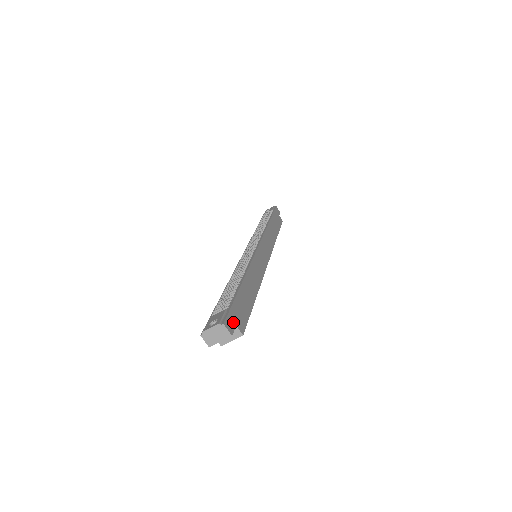
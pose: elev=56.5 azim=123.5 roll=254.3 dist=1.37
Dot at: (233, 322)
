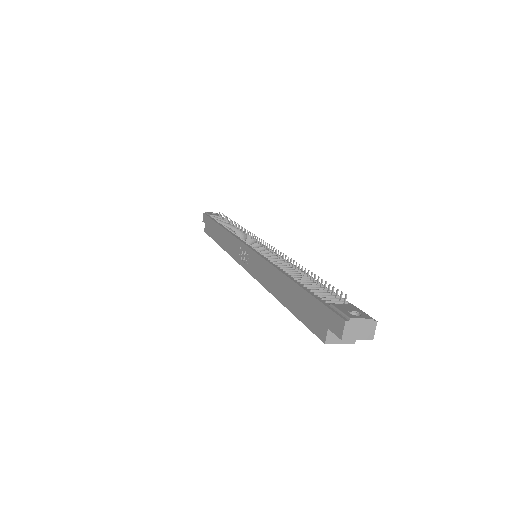
Dot at: occluded
